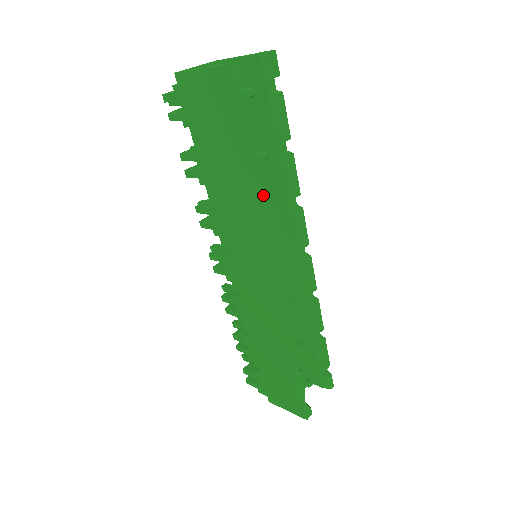
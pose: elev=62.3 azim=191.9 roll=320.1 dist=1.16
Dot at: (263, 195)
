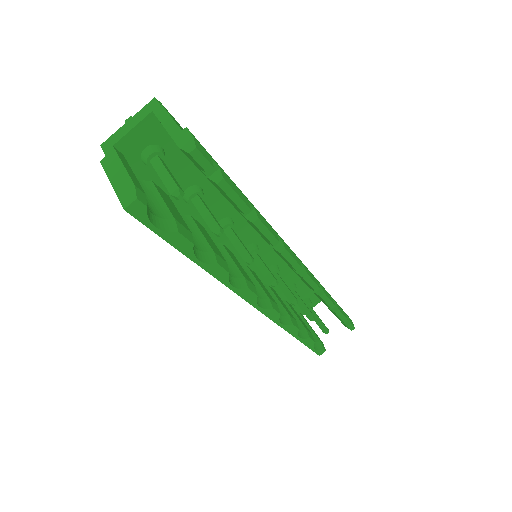
Dot at: (220, 271)
